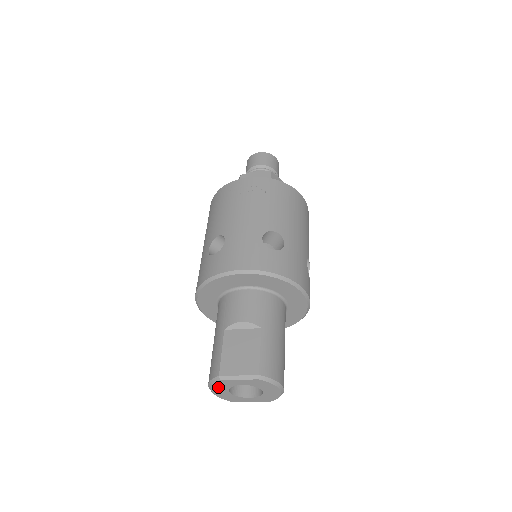
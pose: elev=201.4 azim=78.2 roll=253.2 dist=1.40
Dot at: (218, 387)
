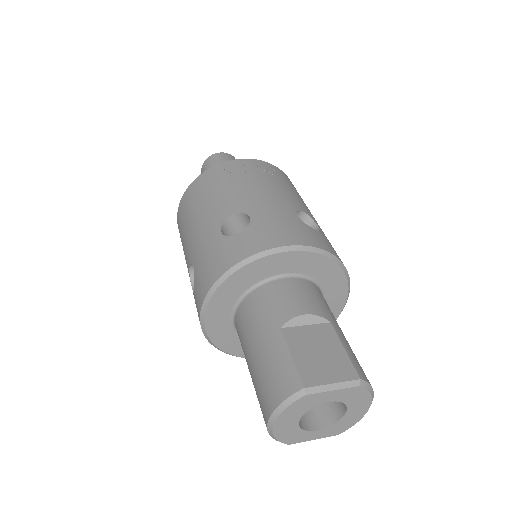
Dot at: (291, 412)
